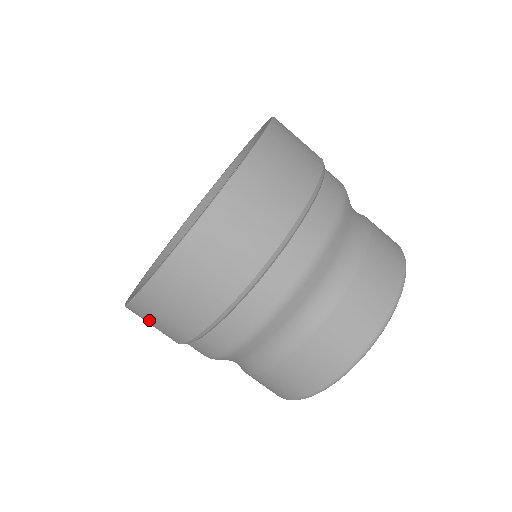
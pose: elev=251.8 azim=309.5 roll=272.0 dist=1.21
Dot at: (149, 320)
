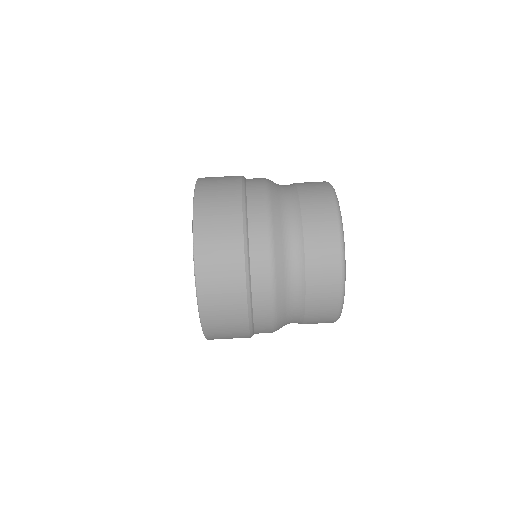
Dot at: (218, 311)
